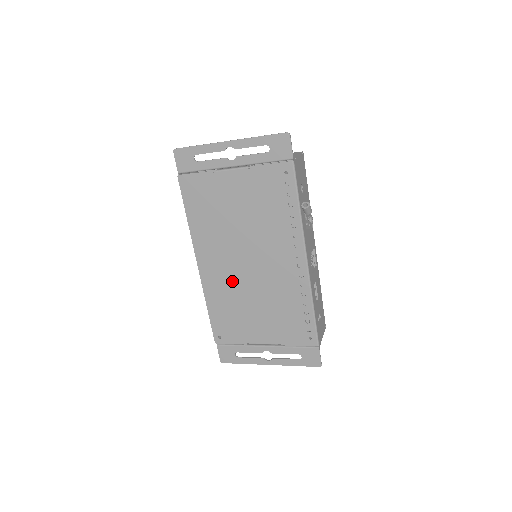
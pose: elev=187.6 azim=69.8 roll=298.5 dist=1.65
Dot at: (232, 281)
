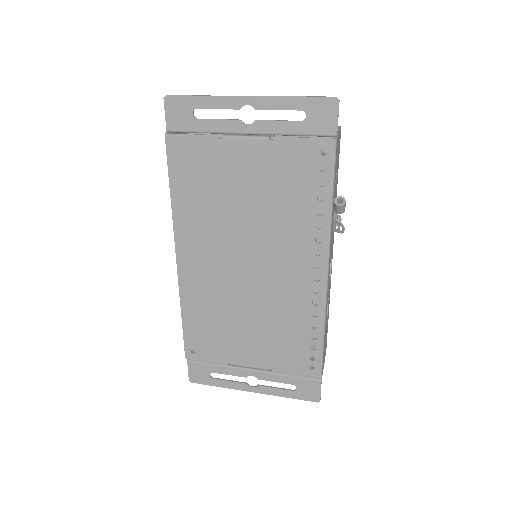
Dot at: (221, 285)
